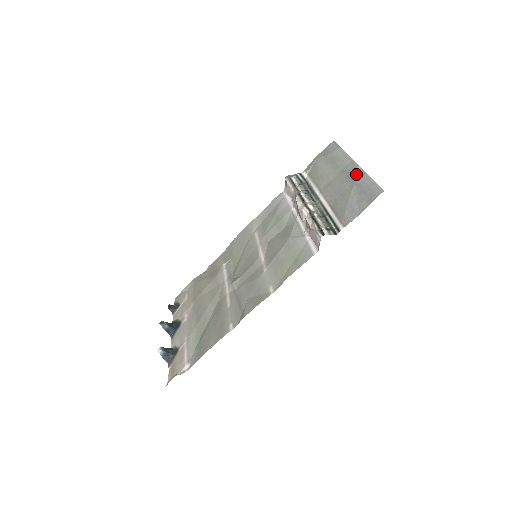
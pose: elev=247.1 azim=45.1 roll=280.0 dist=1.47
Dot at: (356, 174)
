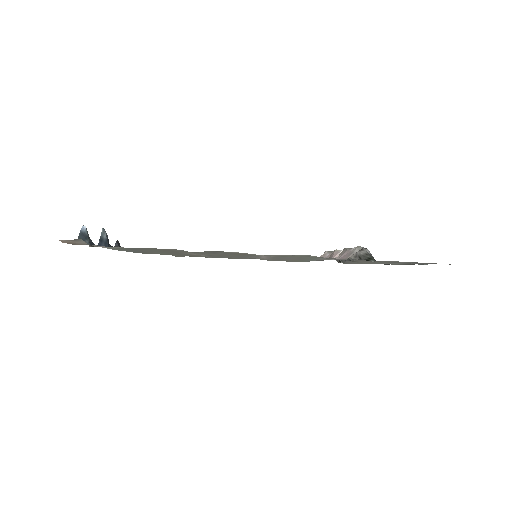
Dot at: occluded
